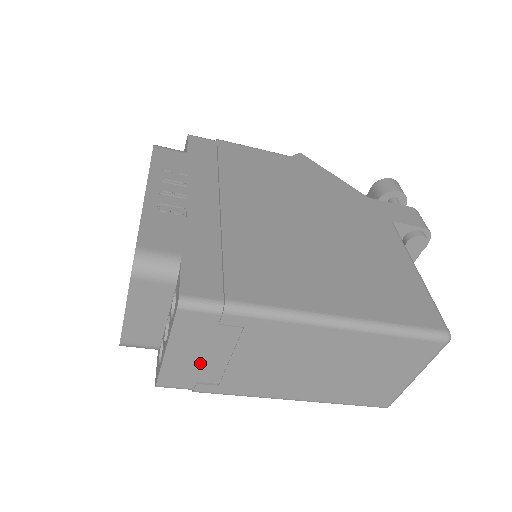
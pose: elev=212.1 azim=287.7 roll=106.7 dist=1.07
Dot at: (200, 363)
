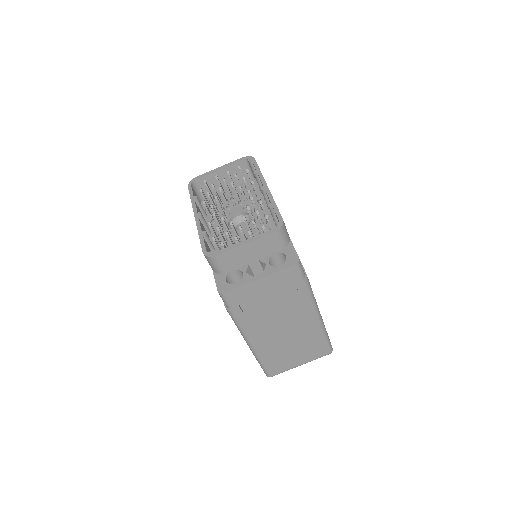
Dot at: (258, 296)
